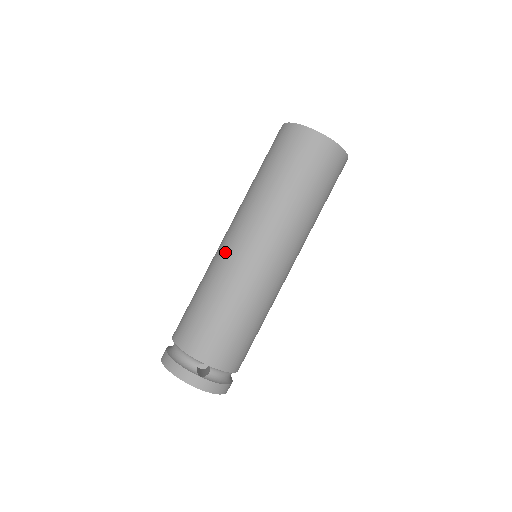
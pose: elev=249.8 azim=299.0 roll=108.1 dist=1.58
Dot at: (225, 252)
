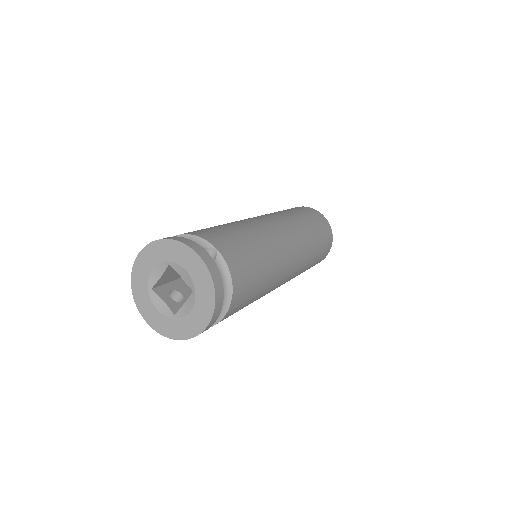
Dot at: occluded
